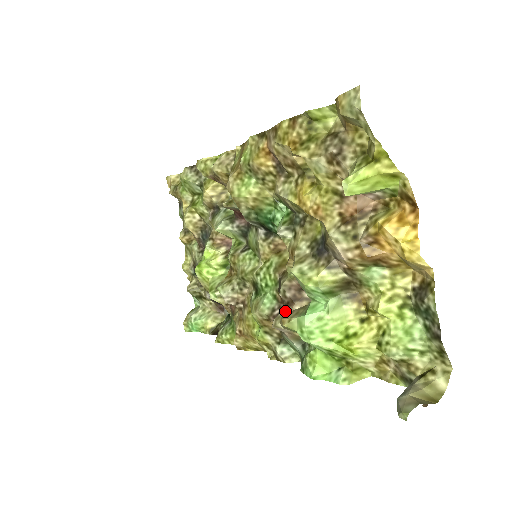
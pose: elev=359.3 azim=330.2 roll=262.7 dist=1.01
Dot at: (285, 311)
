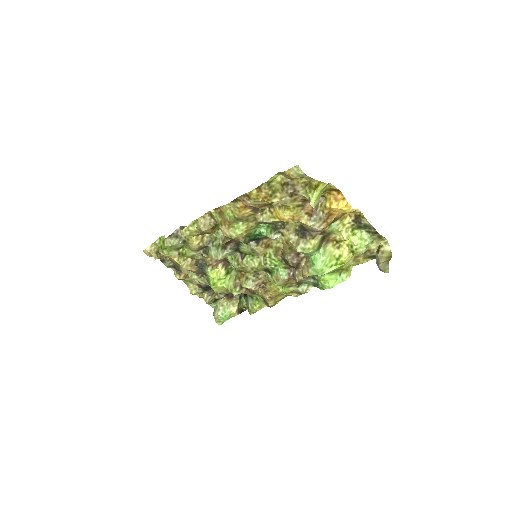
Dot at: (298, 270)
